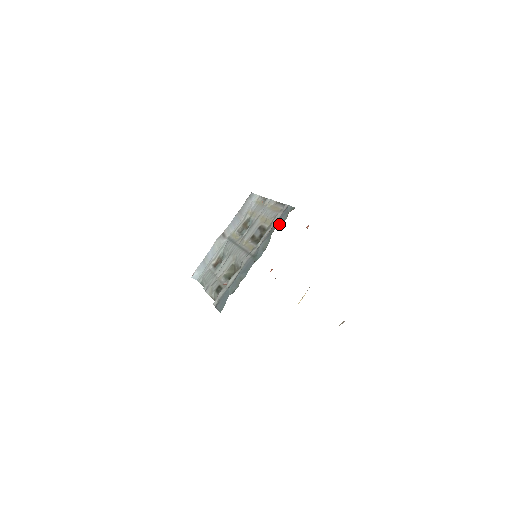
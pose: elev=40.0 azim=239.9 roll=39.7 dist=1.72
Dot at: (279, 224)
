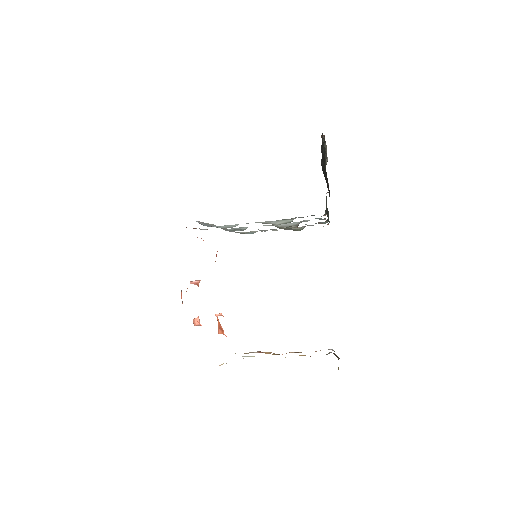
Dot at: occluded
